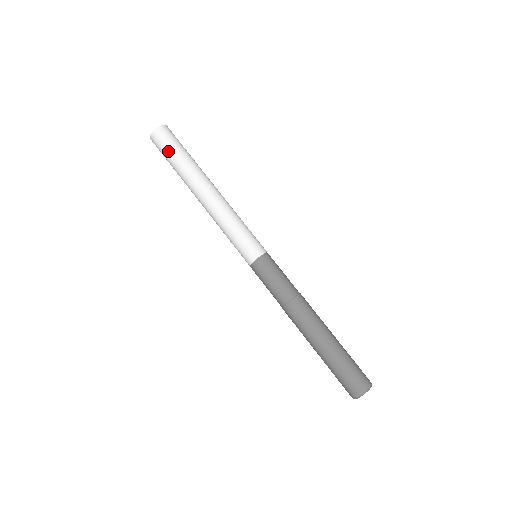
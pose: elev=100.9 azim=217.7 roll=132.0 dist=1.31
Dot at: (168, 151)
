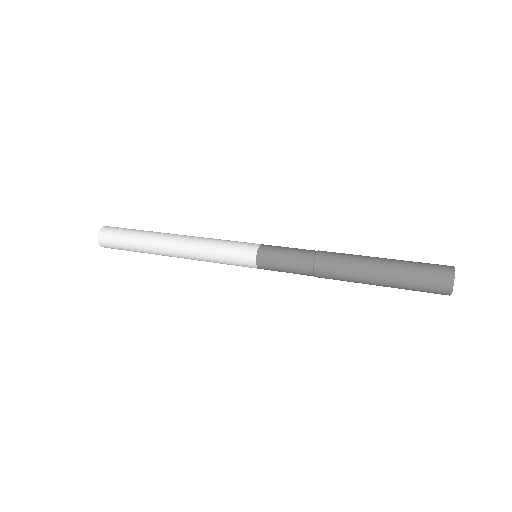
Dot at: (120, 241)
